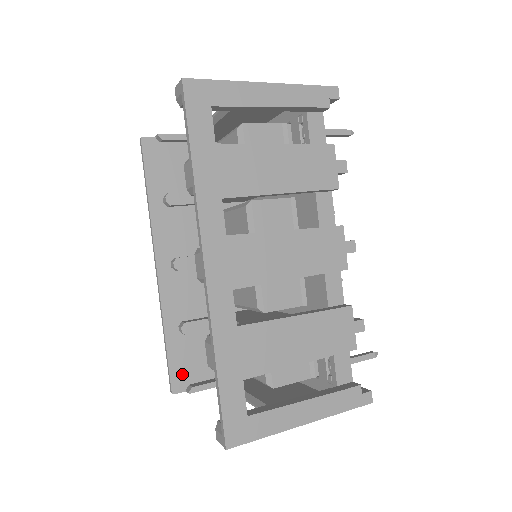
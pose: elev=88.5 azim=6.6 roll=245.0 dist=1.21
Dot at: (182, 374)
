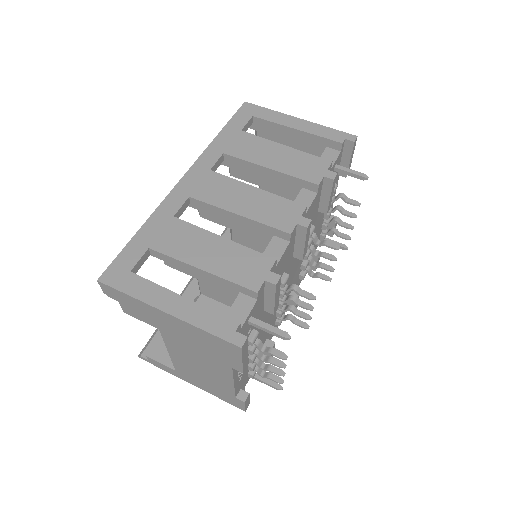
Dot at: (156, 345)
